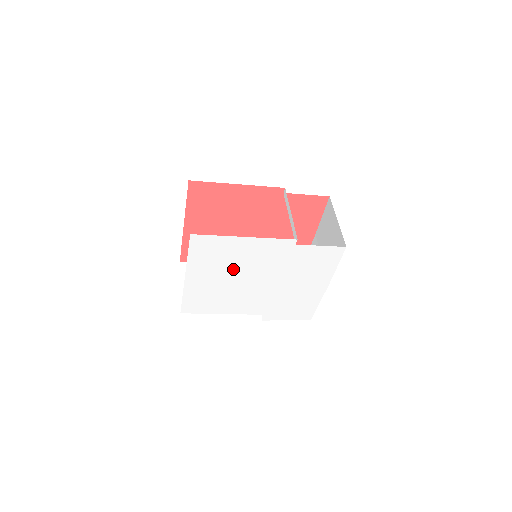
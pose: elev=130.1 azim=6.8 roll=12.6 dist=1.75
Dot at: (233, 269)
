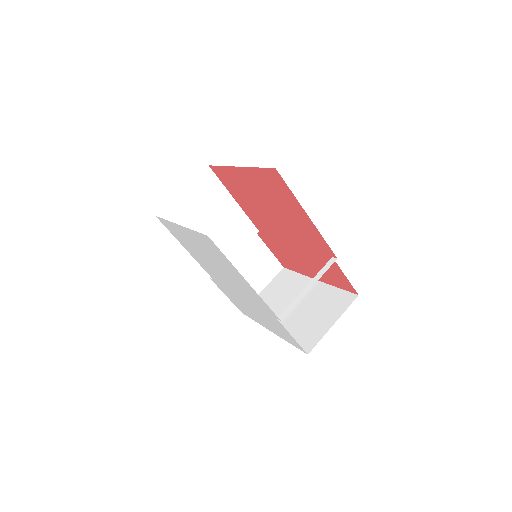
Dot at: (219, 265)
